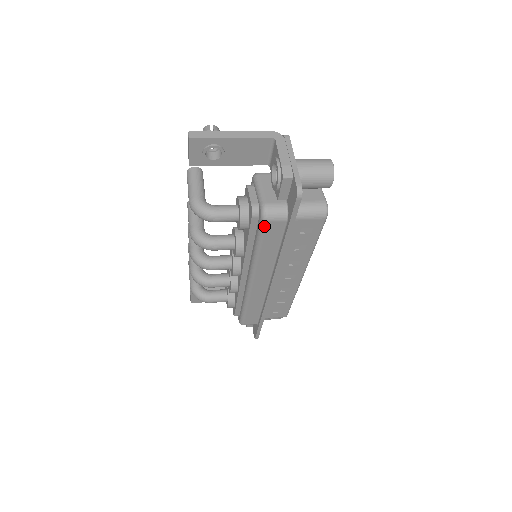
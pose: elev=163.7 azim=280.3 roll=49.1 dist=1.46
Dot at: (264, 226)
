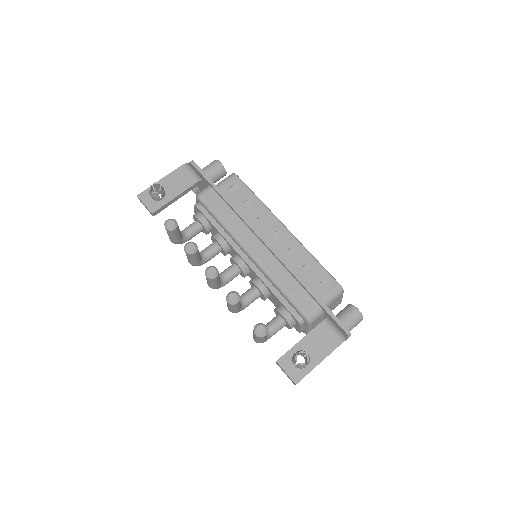
Dot at: occluded
